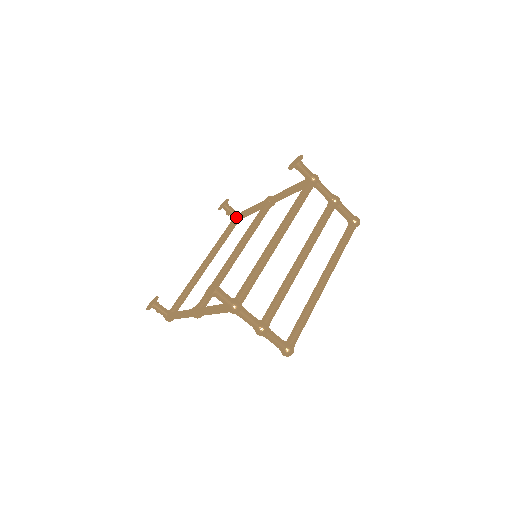
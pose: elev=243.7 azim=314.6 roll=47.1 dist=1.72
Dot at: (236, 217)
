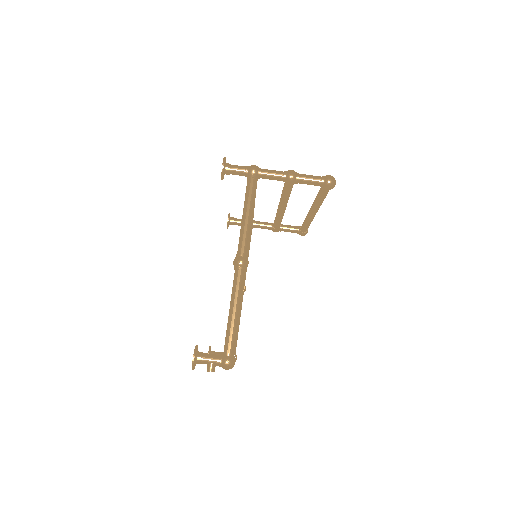
Dot at: occluded
